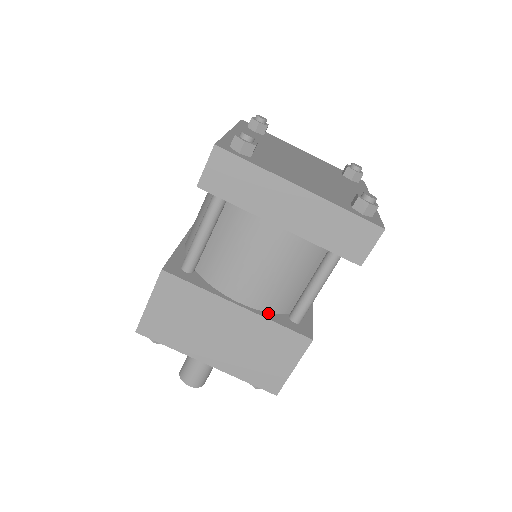
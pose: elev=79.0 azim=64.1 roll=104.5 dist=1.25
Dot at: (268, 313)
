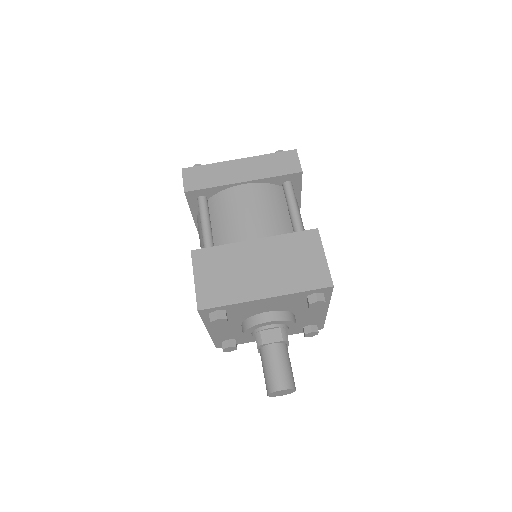
Dot at: occluded
